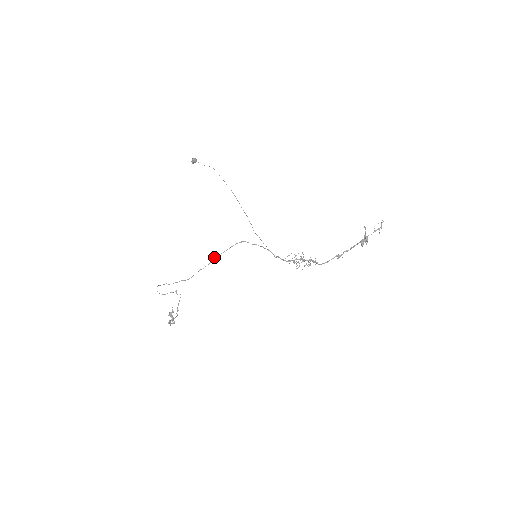
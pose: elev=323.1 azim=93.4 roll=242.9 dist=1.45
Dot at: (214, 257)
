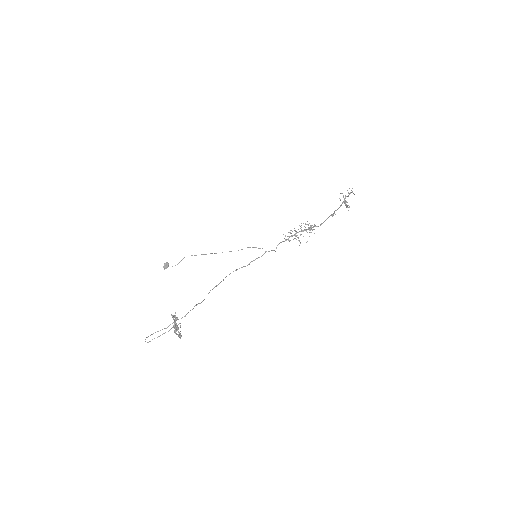
Dot at: (210, 290)
